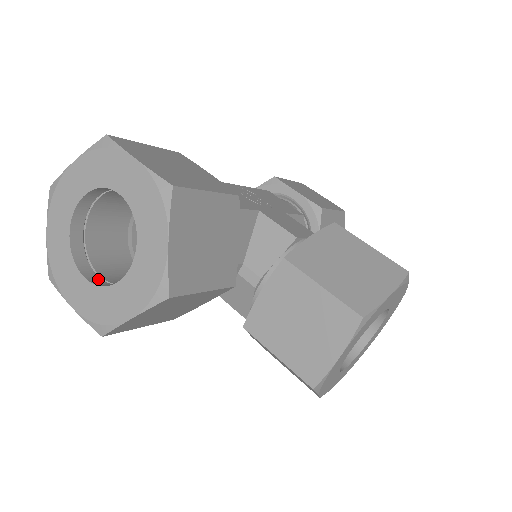
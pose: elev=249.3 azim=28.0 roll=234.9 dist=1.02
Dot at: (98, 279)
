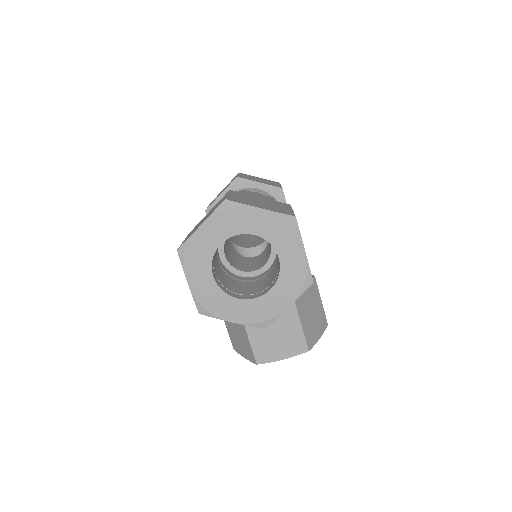
Dot at: (216, 277)
